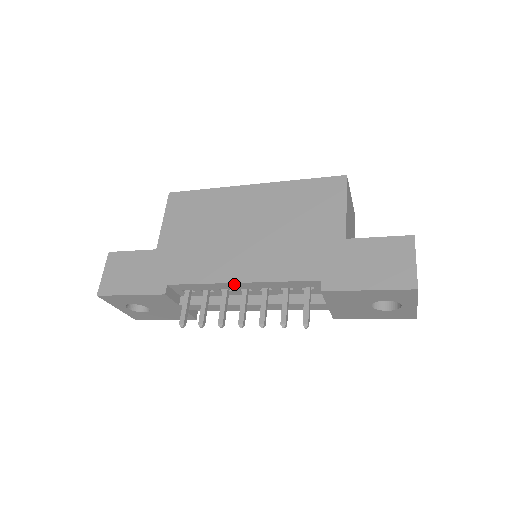
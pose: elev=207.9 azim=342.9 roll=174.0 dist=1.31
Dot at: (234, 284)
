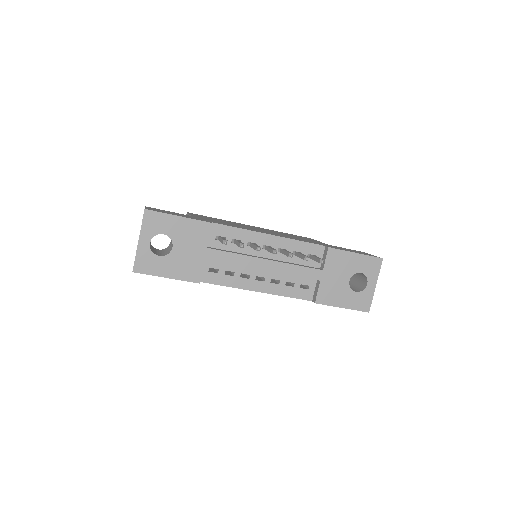
Dot at: (265, 236)
